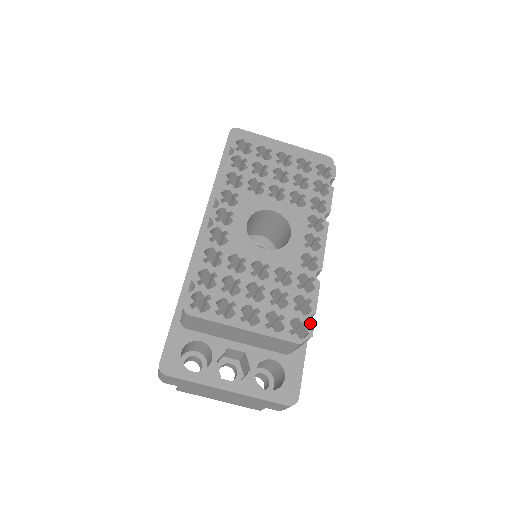
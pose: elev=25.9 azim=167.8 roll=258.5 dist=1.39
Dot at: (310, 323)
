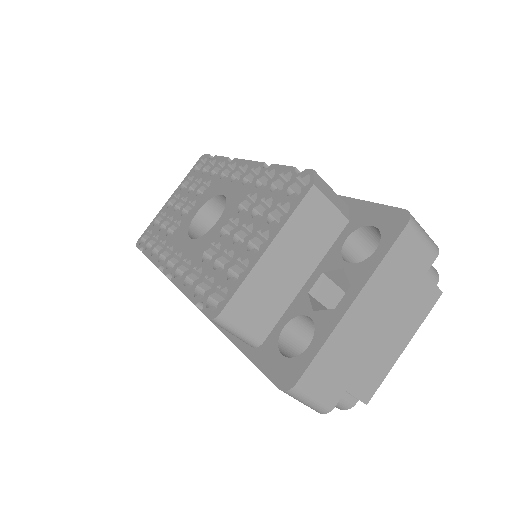
Dot at: (300, 173)
